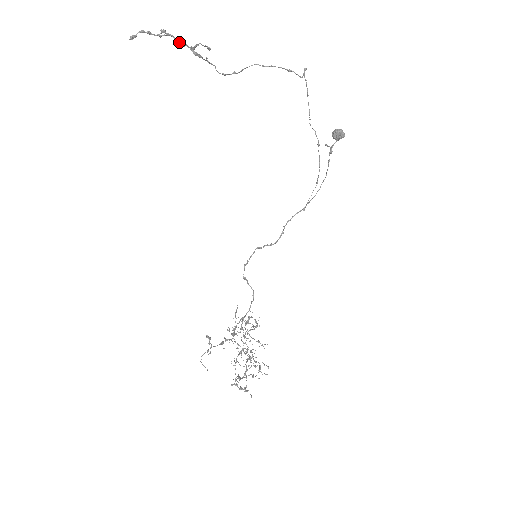
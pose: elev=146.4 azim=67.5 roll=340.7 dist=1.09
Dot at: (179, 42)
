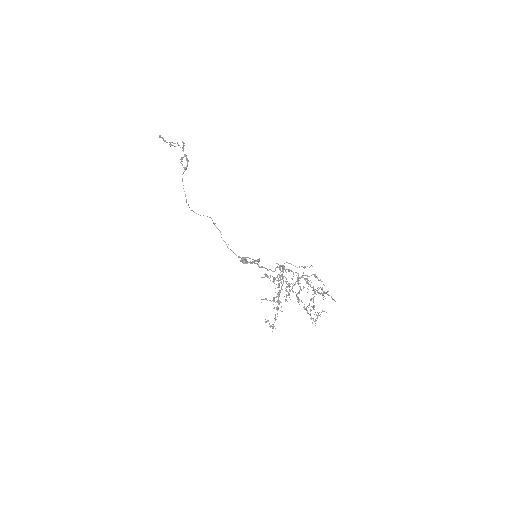
Dot at: (184, 143)
